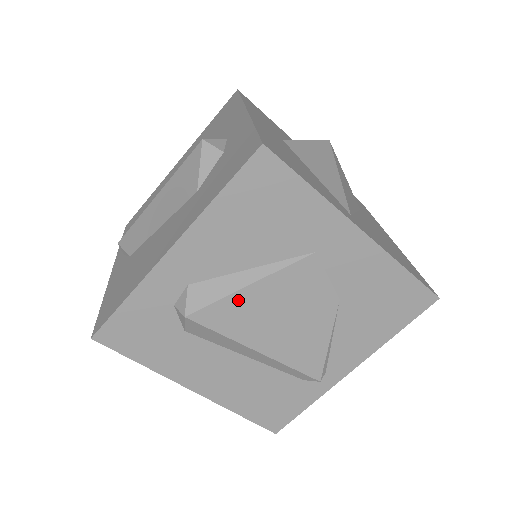
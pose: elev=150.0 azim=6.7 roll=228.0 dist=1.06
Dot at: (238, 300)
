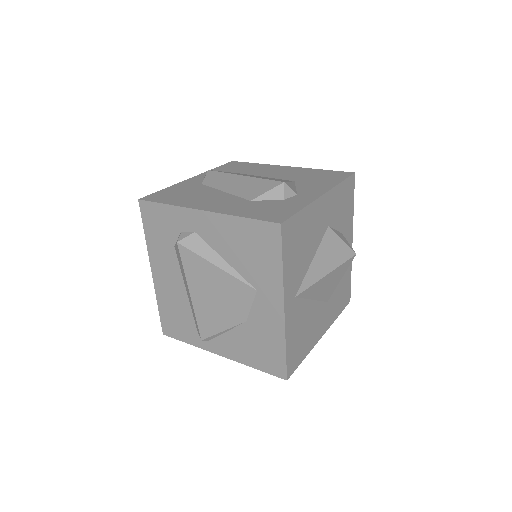
Dot at: (205, 265)
